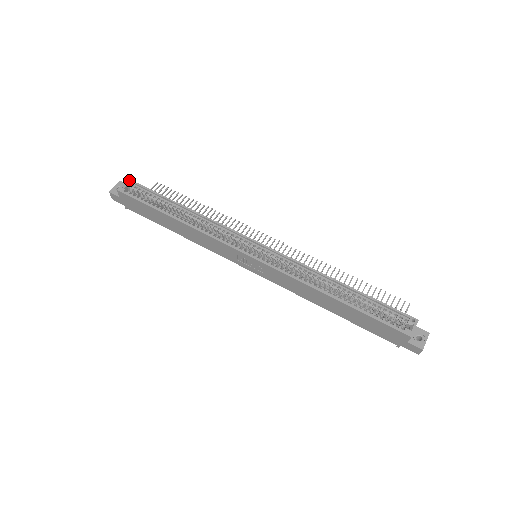
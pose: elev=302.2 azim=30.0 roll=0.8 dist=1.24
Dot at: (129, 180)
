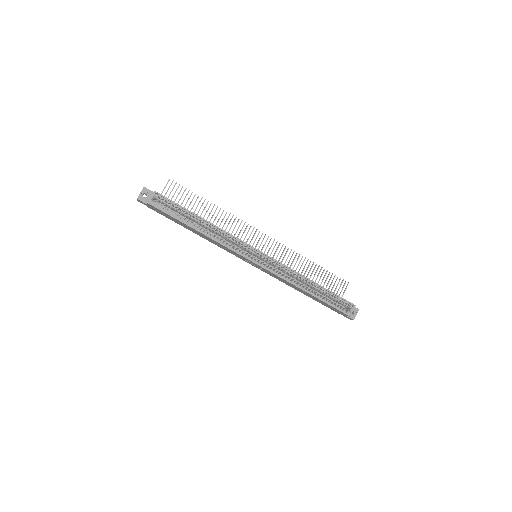
Dot at: (156, 193)
